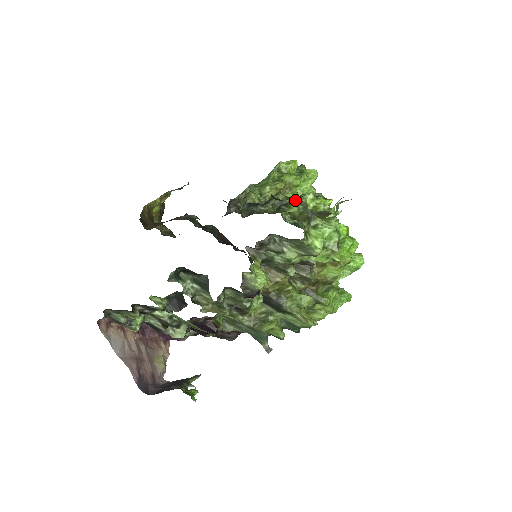
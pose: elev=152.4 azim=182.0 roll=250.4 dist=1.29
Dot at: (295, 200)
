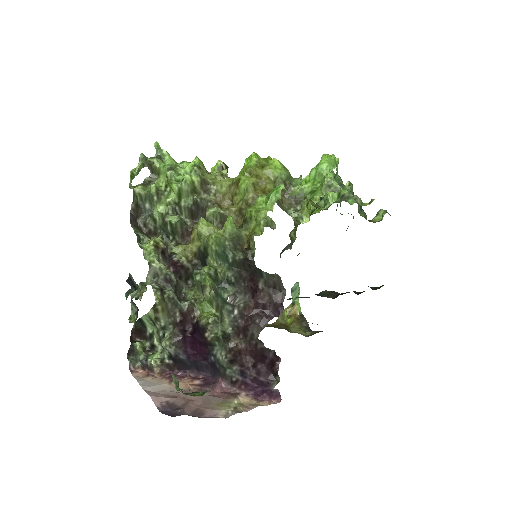
Dot at: occluded
